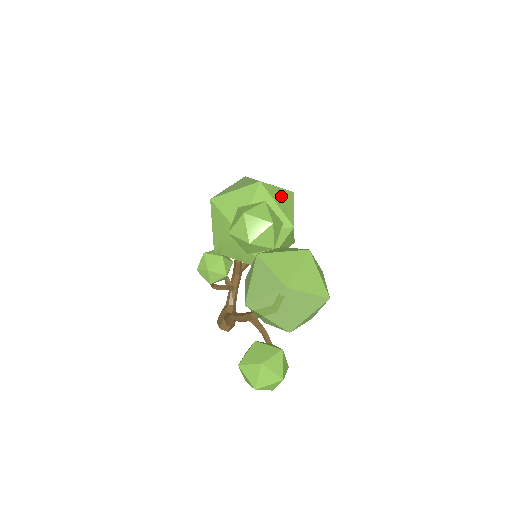
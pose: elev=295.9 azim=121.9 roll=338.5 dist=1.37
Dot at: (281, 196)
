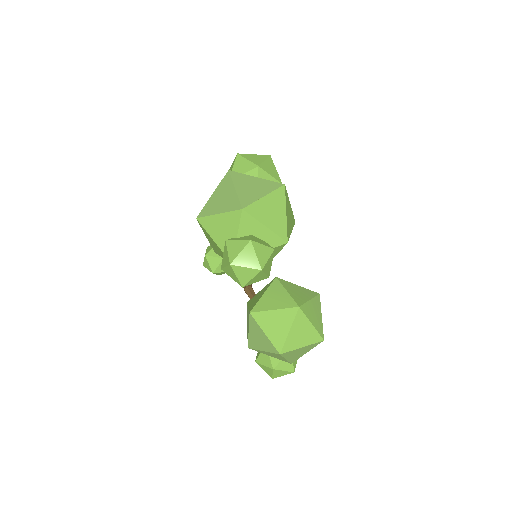
Dot at: (270, 208)
